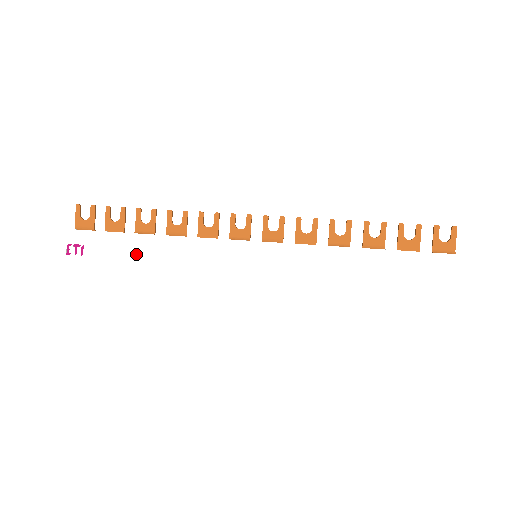
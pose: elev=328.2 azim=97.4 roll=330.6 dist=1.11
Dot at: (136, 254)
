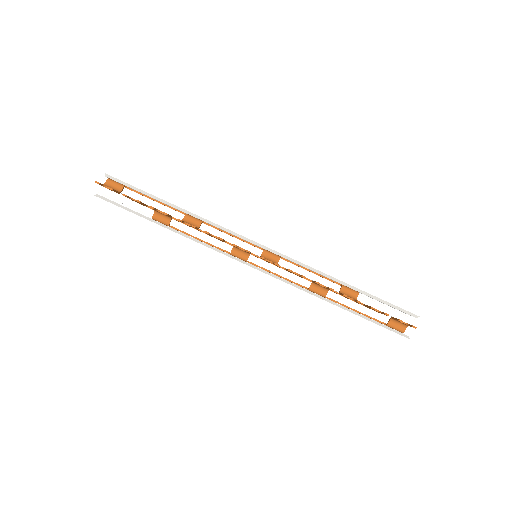
Dot at: occluded
